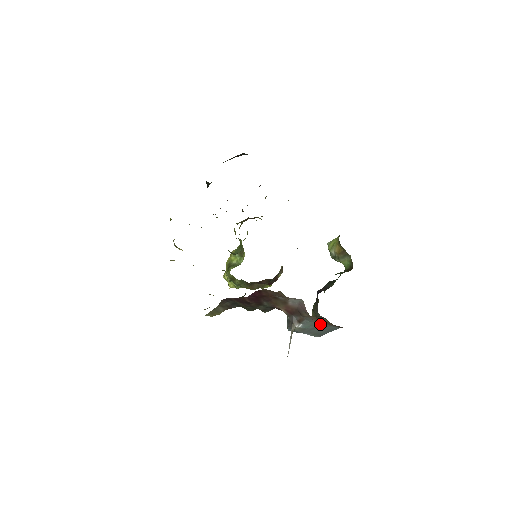
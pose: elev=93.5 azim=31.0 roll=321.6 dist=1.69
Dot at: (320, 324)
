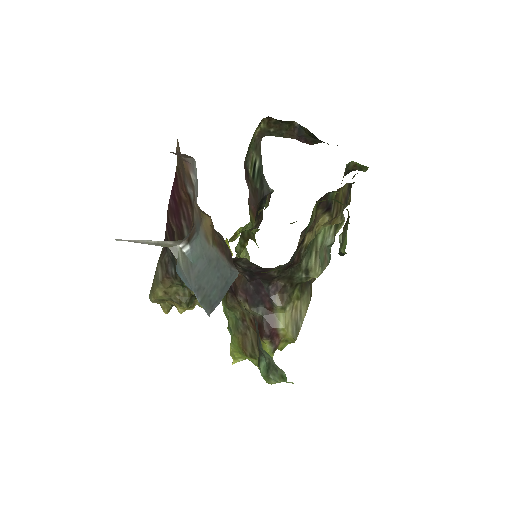
Dot at: (211, 251)
